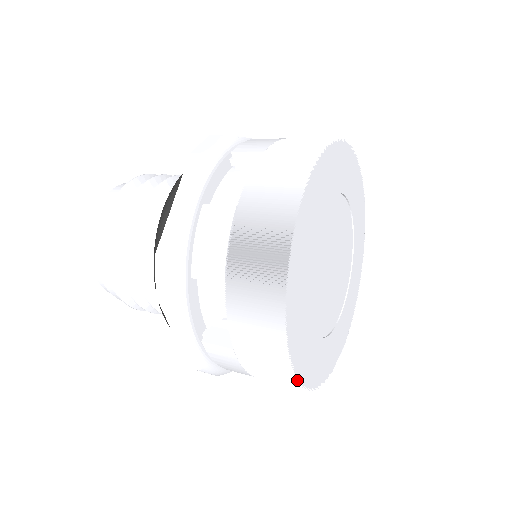
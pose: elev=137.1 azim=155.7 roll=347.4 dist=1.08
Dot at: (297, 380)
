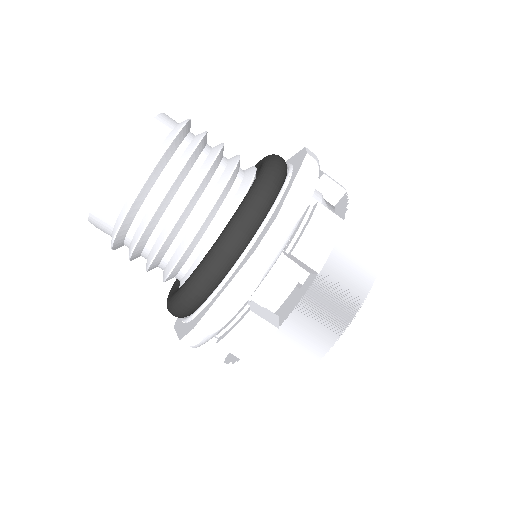
Dot at: occluded
